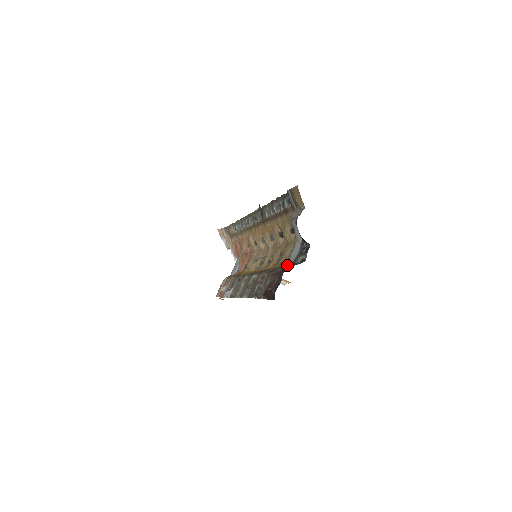
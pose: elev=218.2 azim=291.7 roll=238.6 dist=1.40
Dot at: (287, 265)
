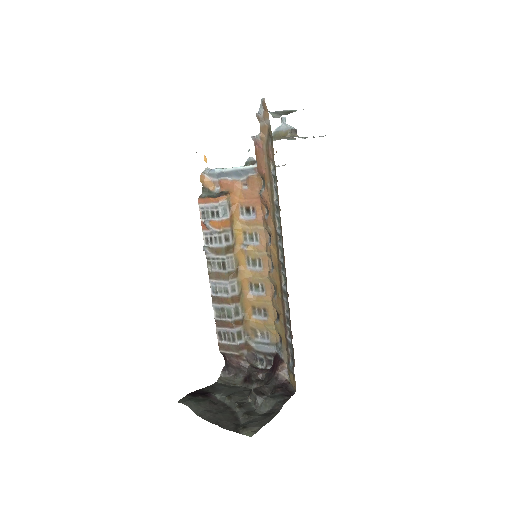
Dot at: (246, 374)
